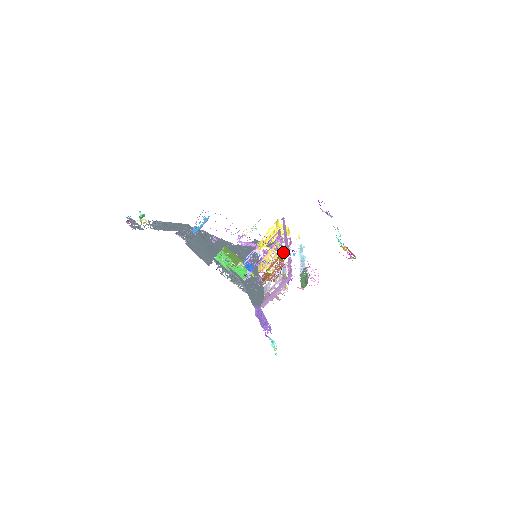
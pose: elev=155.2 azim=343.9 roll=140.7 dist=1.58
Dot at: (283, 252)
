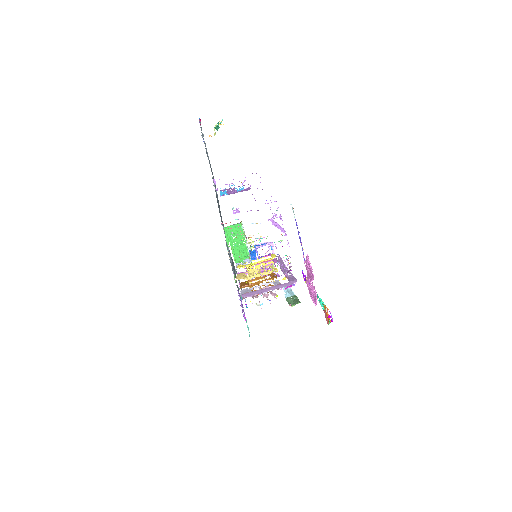
Dot at: (303, 255)
